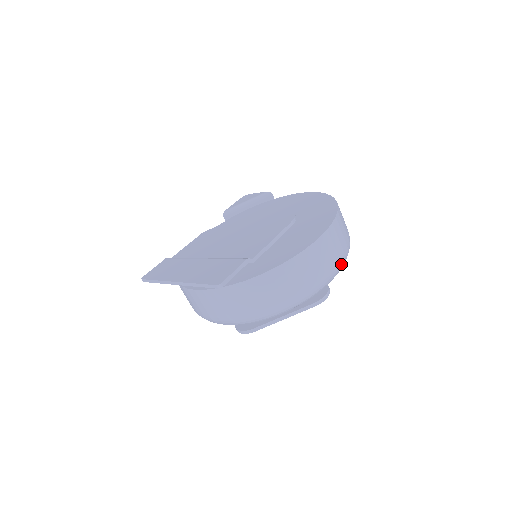
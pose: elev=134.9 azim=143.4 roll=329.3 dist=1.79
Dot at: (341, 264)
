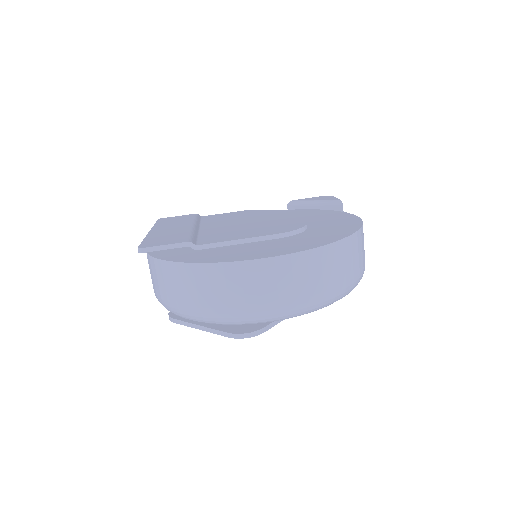
Dot at: (282, 310)
